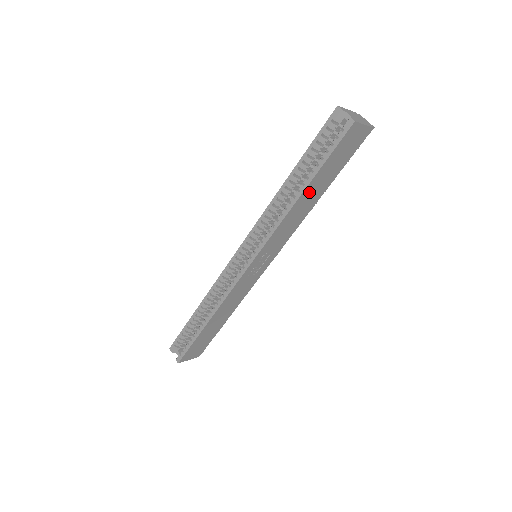
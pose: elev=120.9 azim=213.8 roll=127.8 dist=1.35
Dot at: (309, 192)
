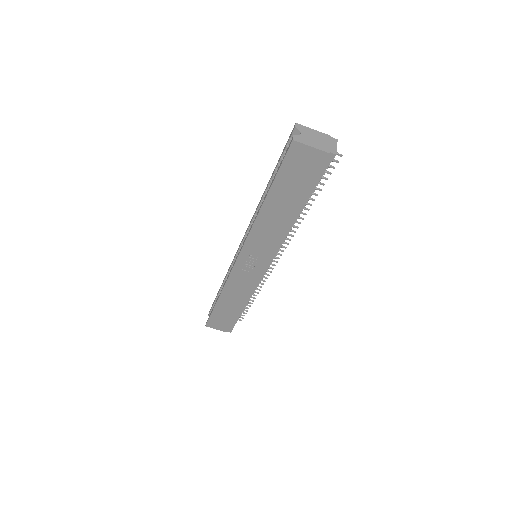
Dot at: (274, 204)
